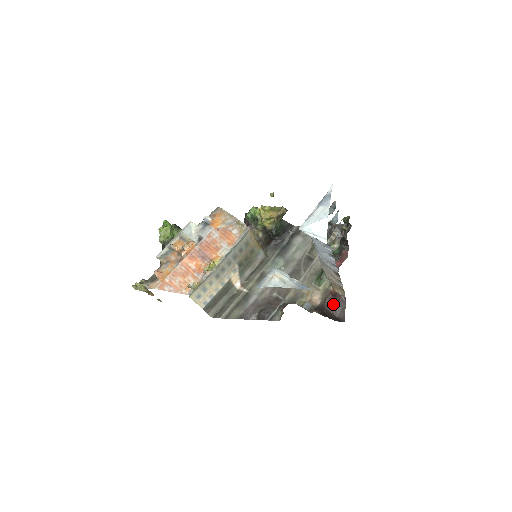
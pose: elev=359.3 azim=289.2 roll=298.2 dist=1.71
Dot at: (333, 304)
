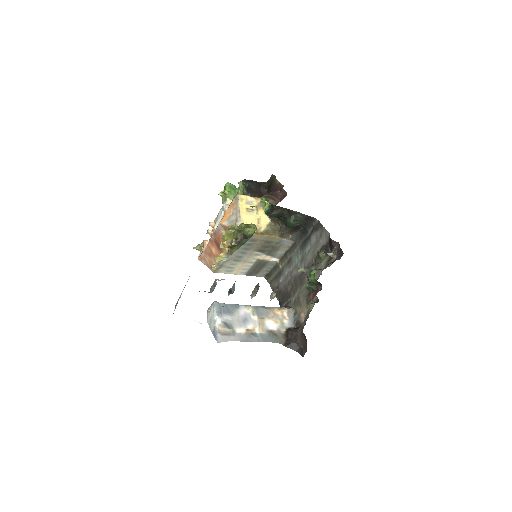
Dot at: (302, 334)
